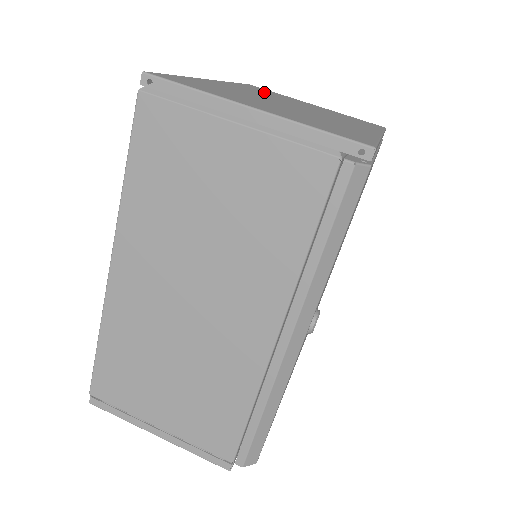
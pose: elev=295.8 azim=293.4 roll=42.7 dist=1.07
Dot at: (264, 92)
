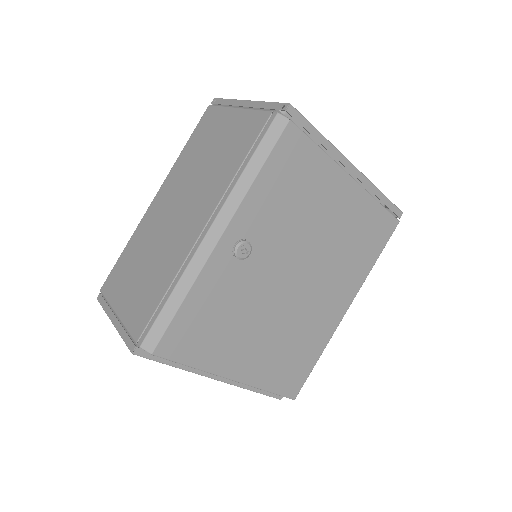
Dot at: occluded
